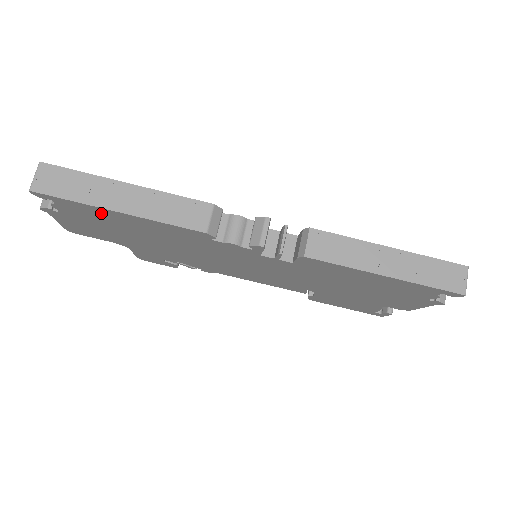
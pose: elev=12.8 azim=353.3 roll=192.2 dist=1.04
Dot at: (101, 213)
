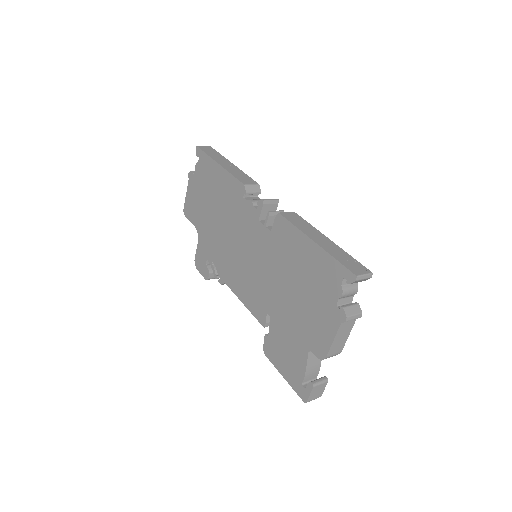
Dot at: (211, 169)
